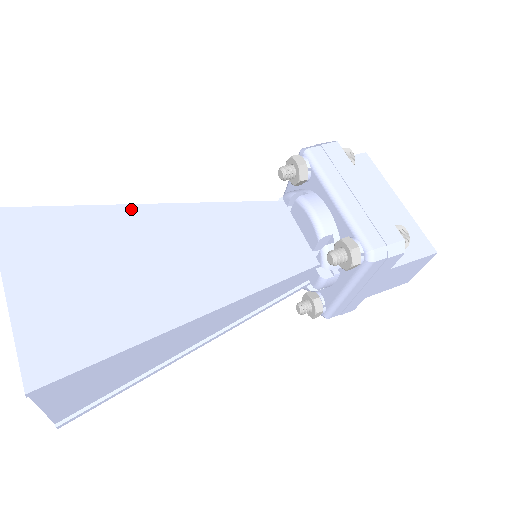
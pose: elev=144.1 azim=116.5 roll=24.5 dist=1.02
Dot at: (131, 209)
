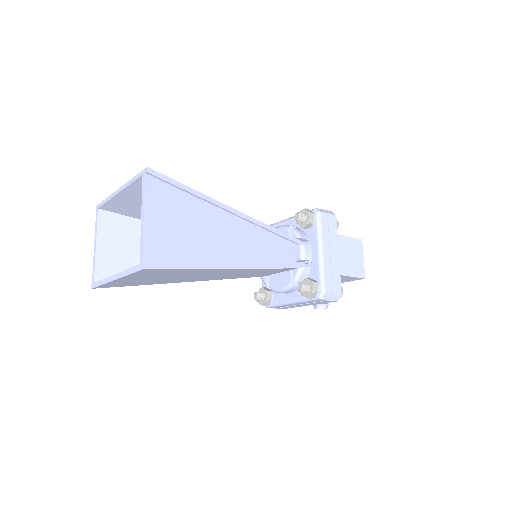
Dot at: occluded
